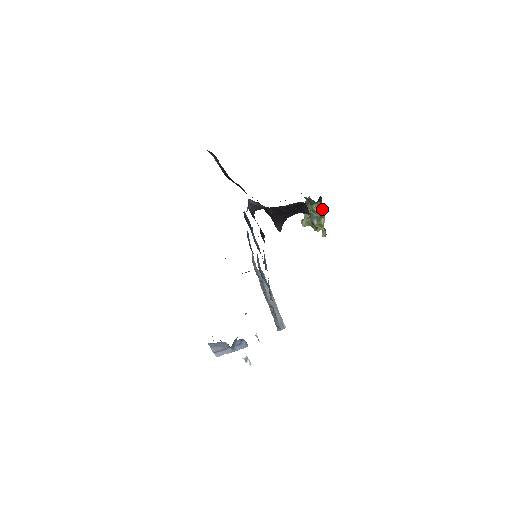
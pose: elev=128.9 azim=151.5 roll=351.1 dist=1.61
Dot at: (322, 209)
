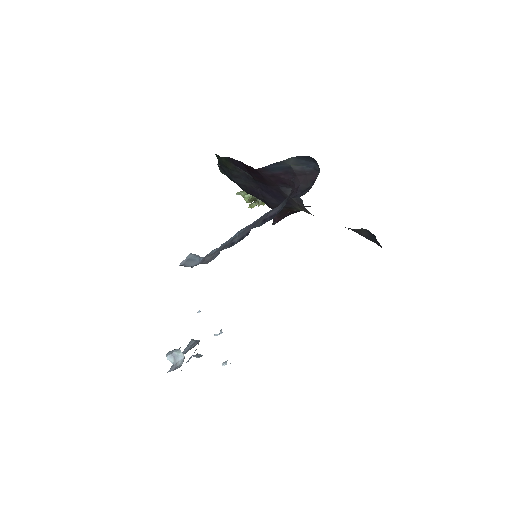
Dot at: occluded
